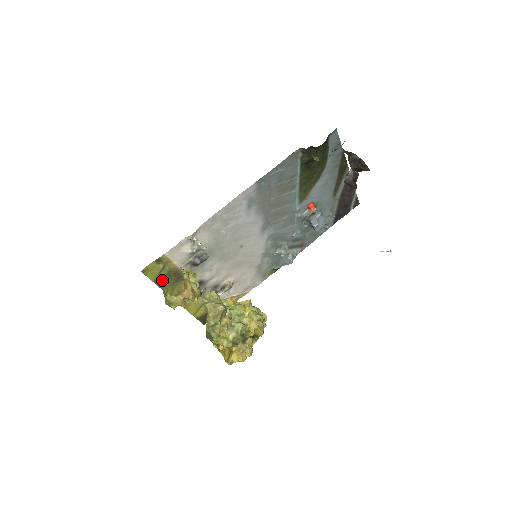
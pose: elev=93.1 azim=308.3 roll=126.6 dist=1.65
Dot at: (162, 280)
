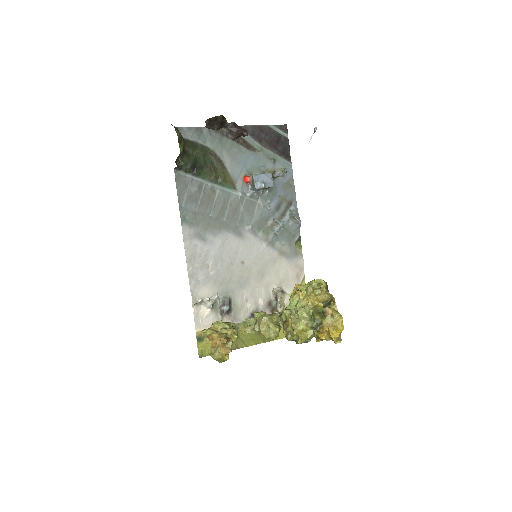
Dot at: occluded
